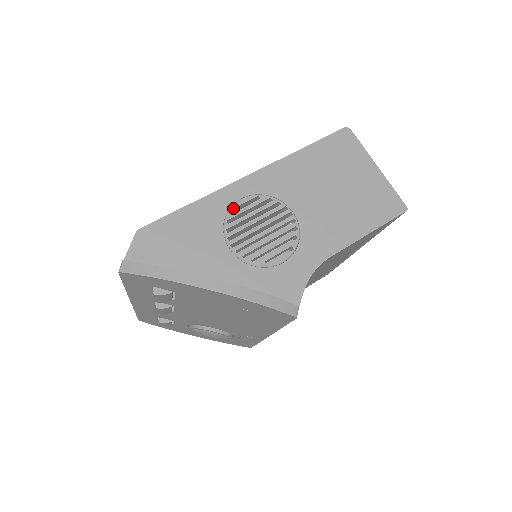
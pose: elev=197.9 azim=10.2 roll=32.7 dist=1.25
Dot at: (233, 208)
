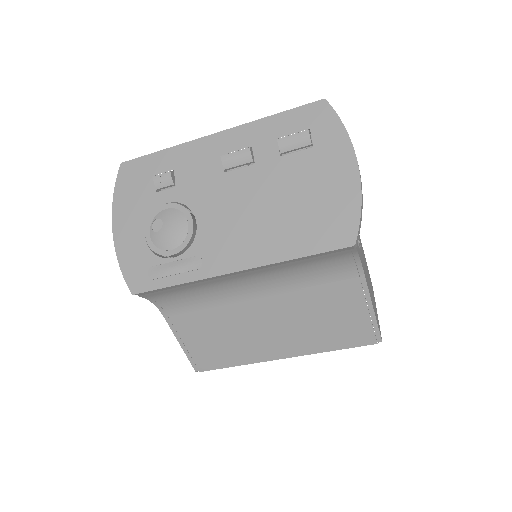
Dot at: occluded
